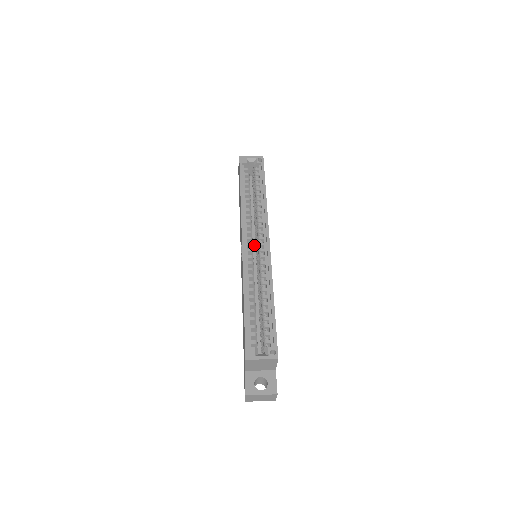
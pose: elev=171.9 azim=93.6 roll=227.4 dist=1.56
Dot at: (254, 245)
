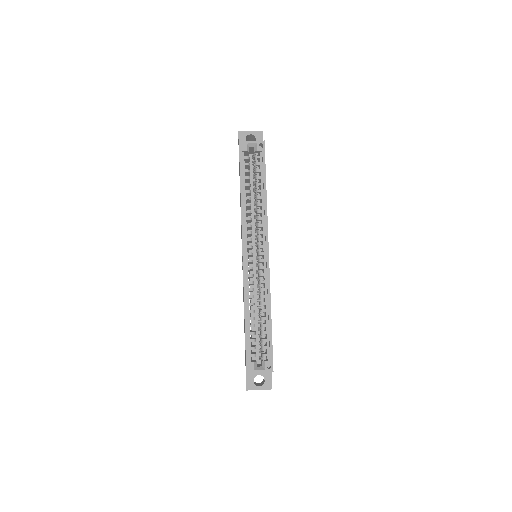
Dot at: (254, 243)
